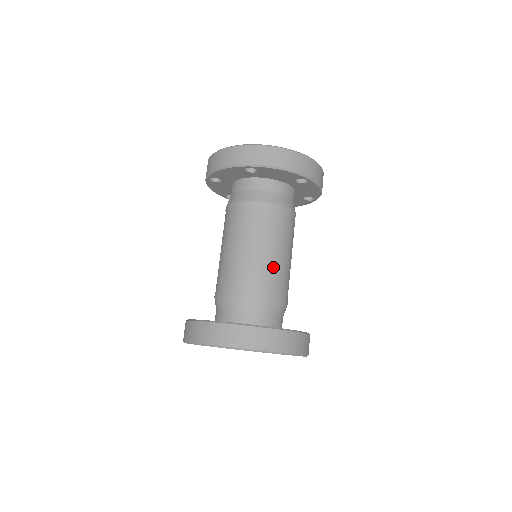
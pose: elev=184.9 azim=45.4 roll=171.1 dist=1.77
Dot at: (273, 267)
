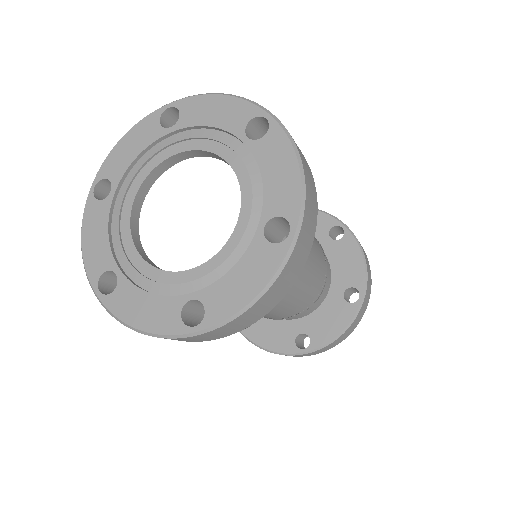
Dot at: (306, 288)
